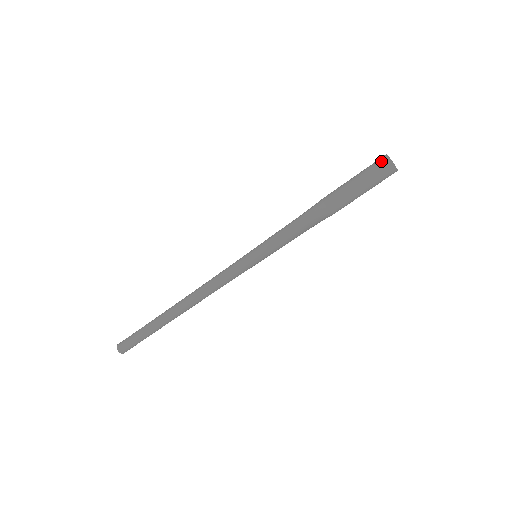
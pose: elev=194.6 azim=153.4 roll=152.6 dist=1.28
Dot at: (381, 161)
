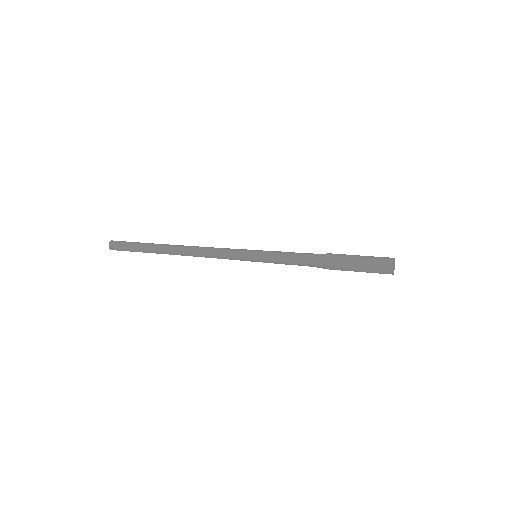
Dot at: (388, 261)
